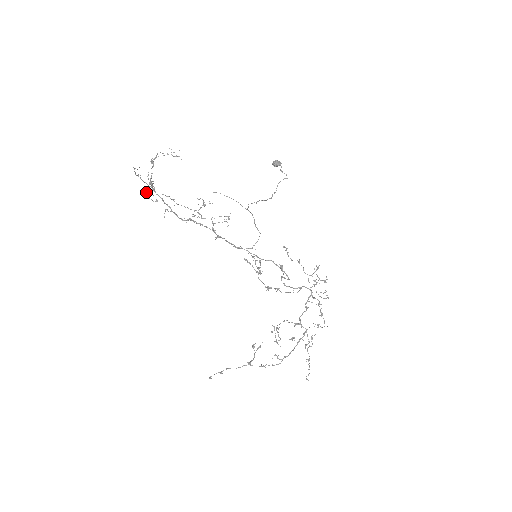
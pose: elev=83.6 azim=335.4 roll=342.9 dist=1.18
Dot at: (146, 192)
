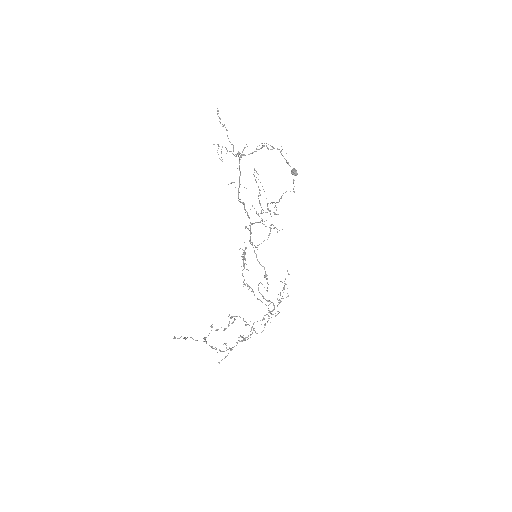
Dot at: occluded
